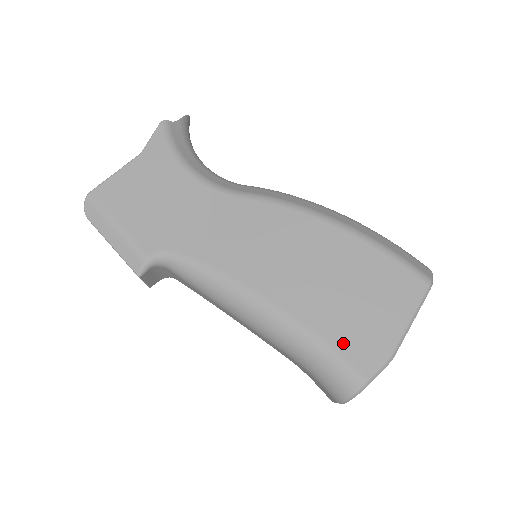
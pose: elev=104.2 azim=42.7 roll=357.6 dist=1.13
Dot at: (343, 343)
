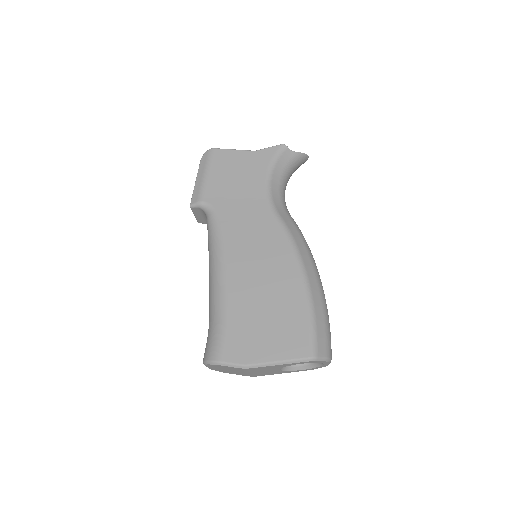
Dot at: (233, 332)
